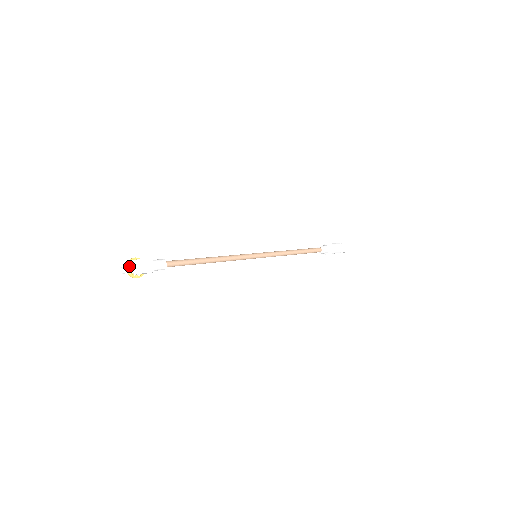
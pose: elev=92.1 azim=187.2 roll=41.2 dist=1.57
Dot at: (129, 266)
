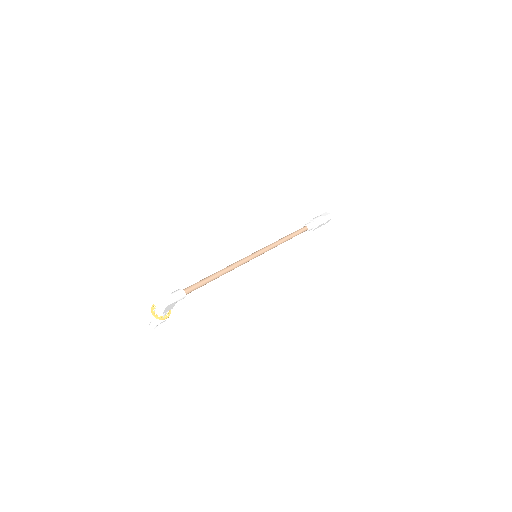
Dot at: (154, 312)
